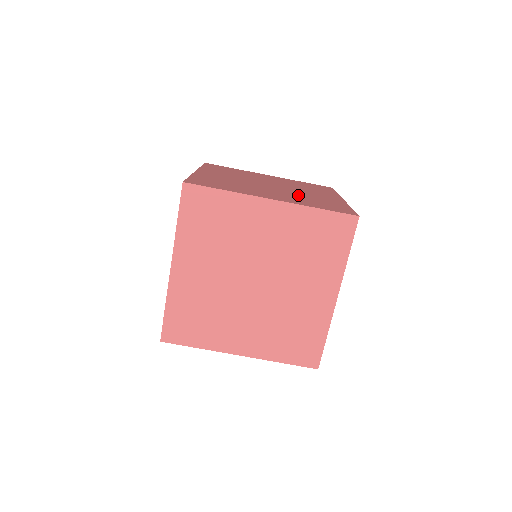
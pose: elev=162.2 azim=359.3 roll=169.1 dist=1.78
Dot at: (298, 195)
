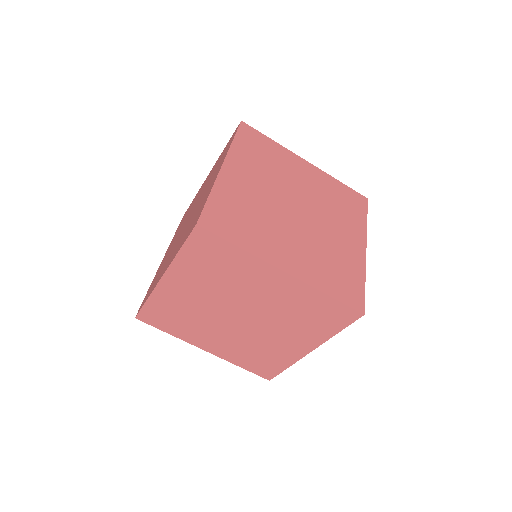
Dot at: occluded
